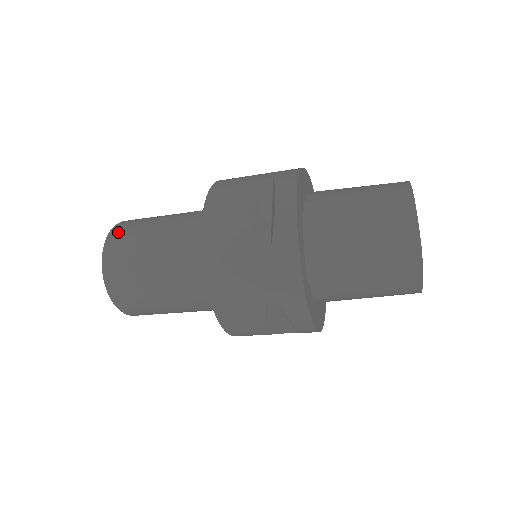
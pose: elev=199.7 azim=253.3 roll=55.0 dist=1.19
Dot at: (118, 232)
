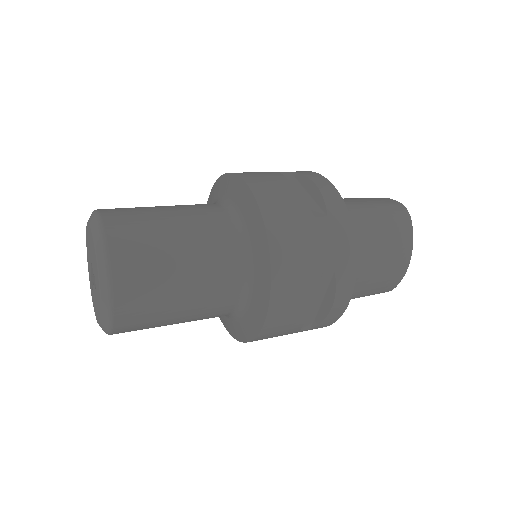
Dot at: (128, 302)
